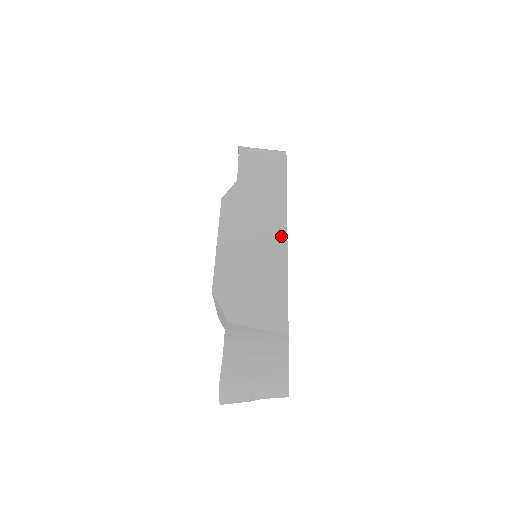
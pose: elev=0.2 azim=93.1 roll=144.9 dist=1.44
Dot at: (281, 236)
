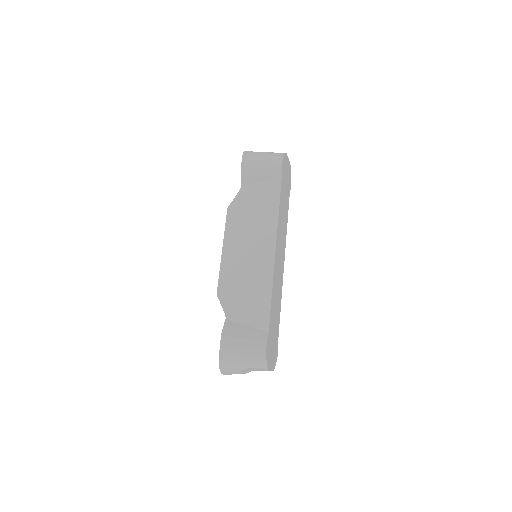
Dot at: (271, 244)
